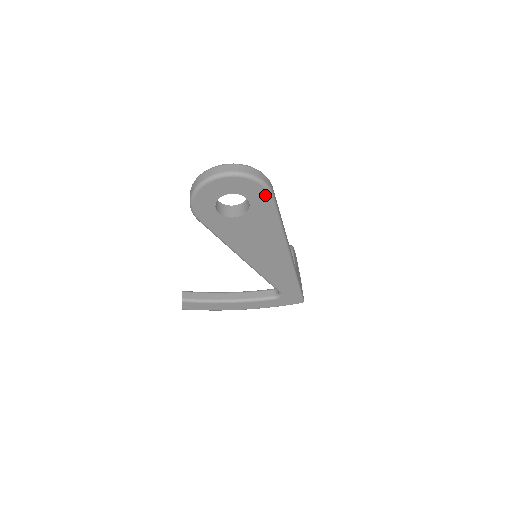
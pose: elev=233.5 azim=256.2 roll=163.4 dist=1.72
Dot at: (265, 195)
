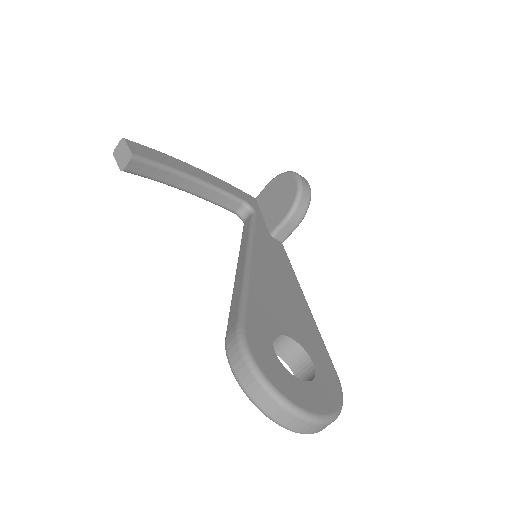
Dot at: occluded
